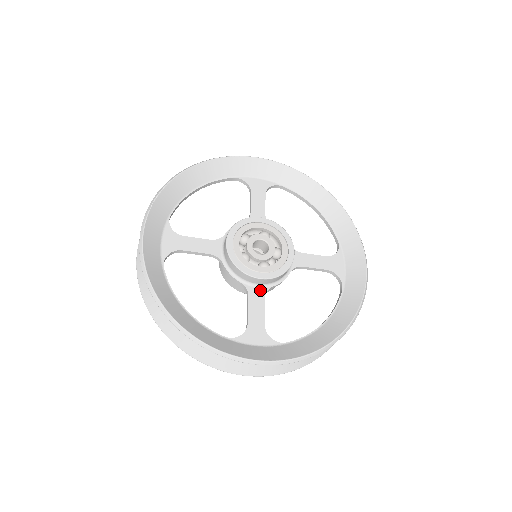
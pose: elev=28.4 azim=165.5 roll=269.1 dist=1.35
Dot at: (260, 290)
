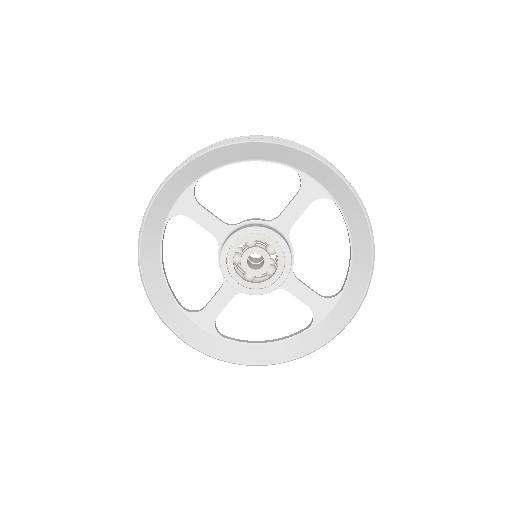
Dot at: (234, 289)
